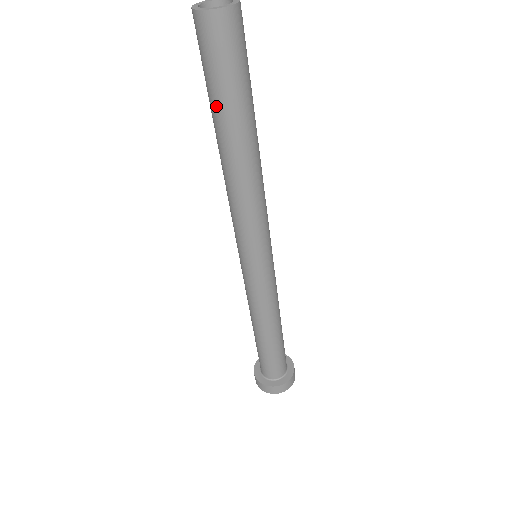
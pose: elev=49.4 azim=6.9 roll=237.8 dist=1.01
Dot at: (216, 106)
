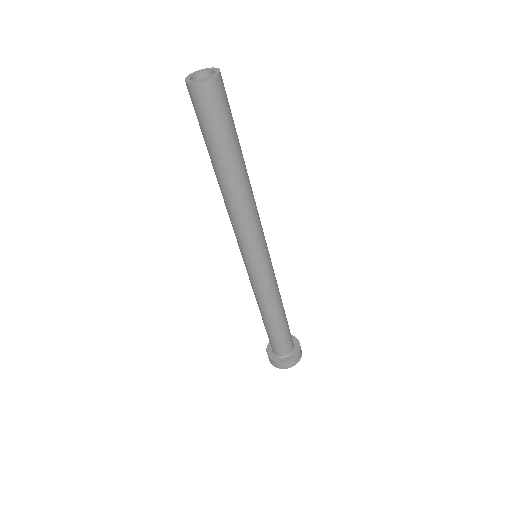
Dot at: (205, 143)
